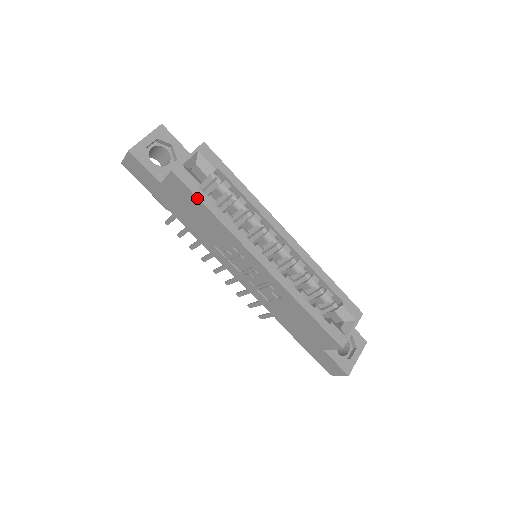
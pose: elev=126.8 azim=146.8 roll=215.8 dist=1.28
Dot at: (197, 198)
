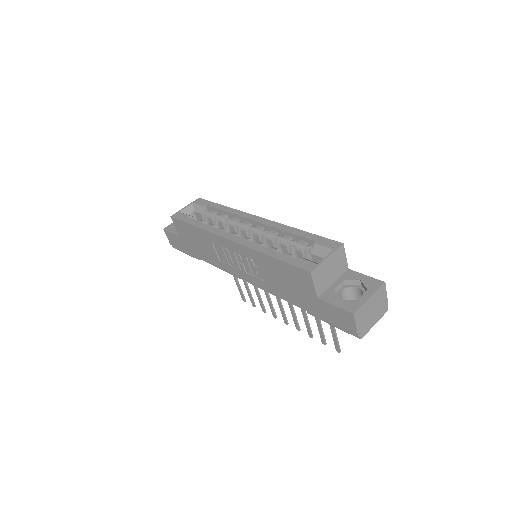
Dot at: (185, 223)
